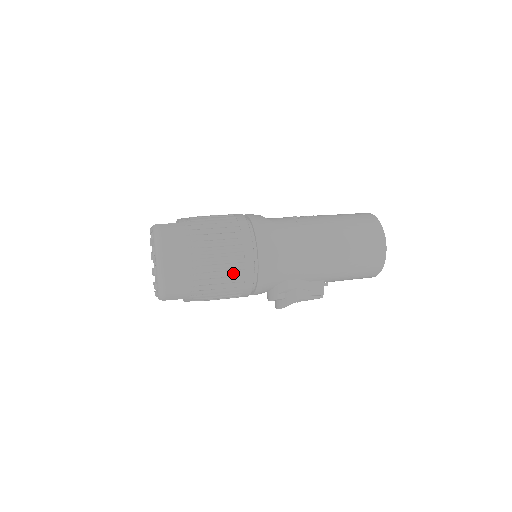
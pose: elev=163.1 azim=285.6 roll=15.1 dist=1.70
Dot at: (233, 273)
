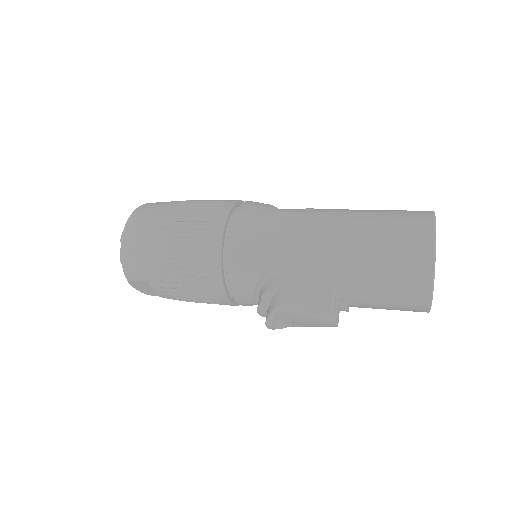
Dot at: (195, 246)
